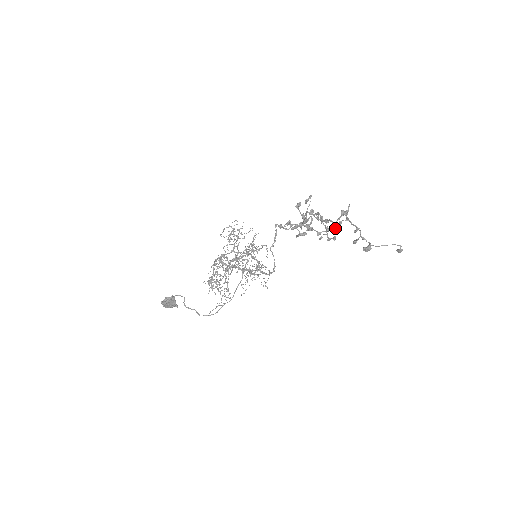
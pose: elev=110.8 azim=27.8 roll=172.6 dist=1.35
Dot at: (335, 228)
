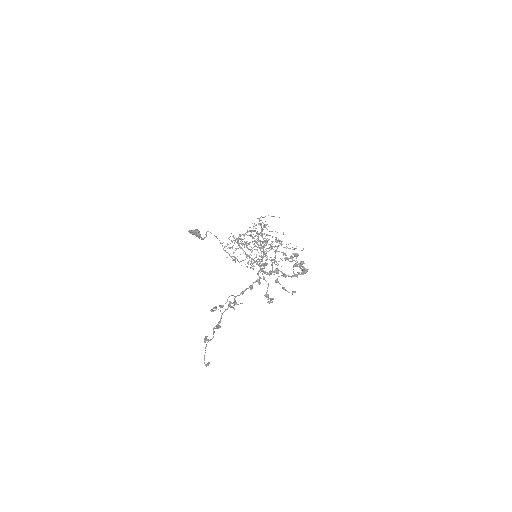
Dot at: (234, 304)
